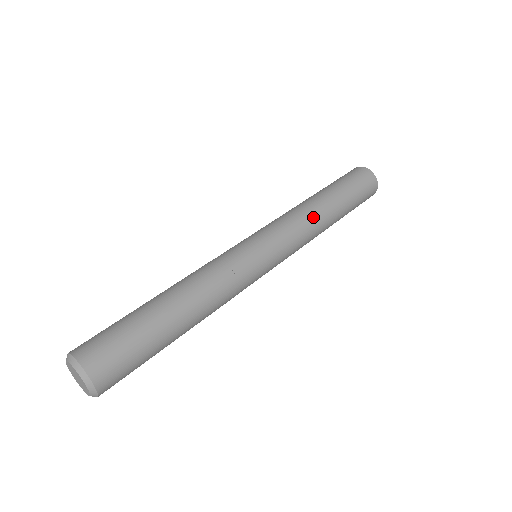
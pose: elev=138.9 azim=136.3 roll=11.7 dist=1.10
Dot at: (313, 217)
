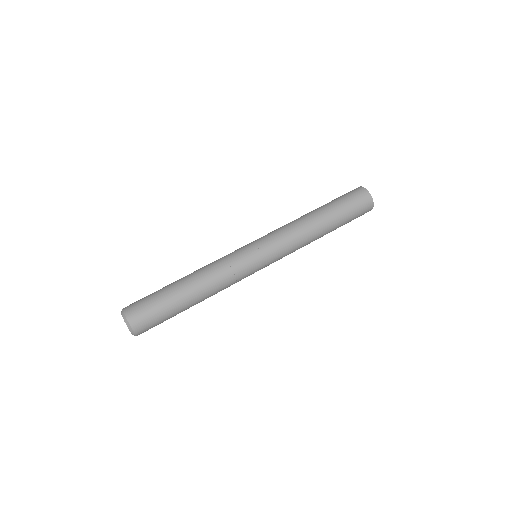
Dot at: (303, 228)
